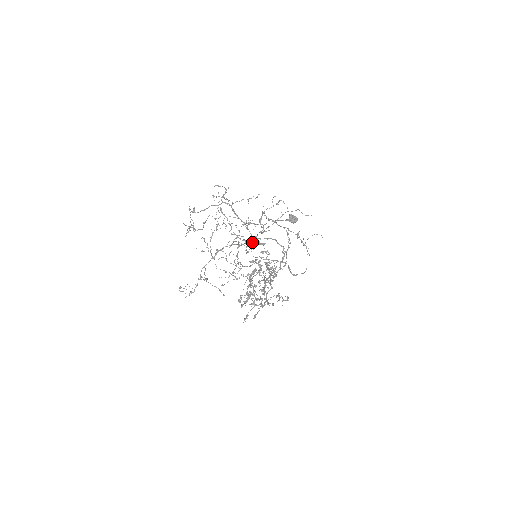
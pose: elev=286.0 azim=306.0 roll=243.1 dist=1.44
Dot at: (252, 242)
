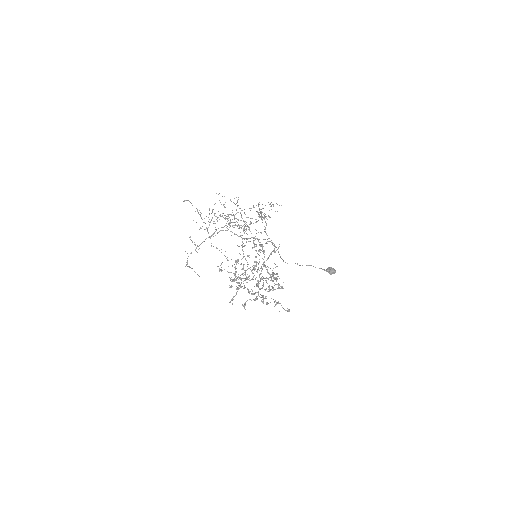
Dot at: (254, 244)
